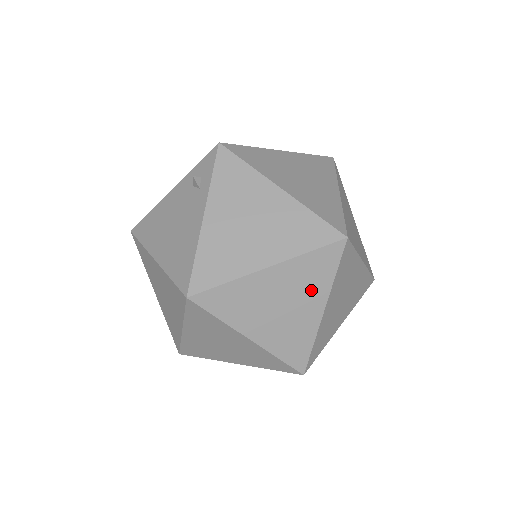
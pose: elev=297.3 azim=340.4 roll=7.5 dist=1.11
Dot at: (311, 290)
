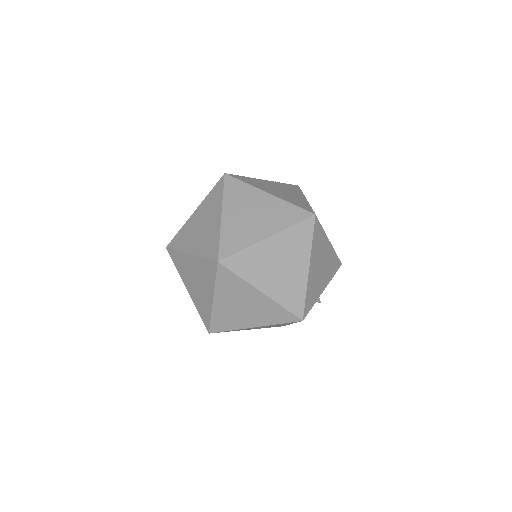
Dot at: (274, 221)
